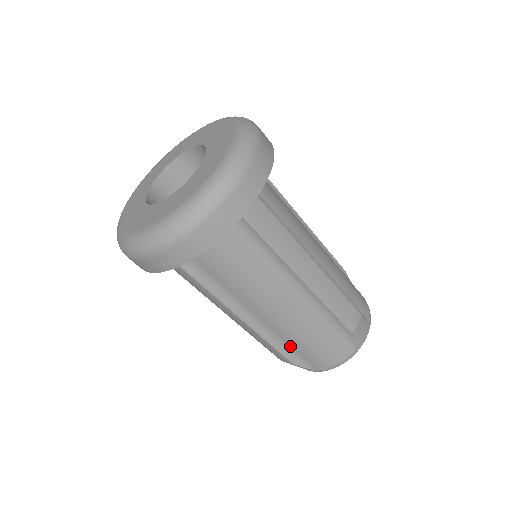
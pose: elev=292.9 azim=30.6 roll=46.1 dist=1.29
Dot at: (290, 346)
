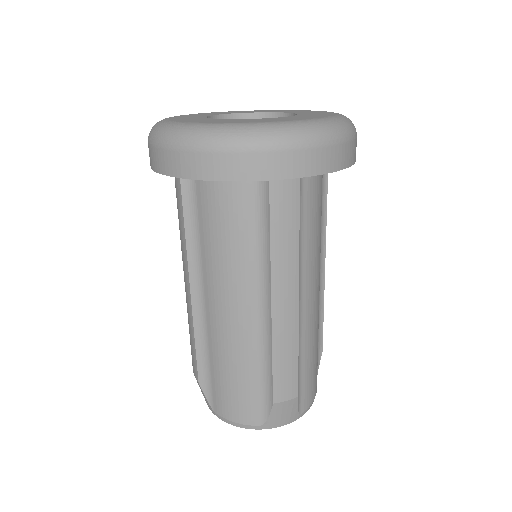
Dot at: (210, 362)
